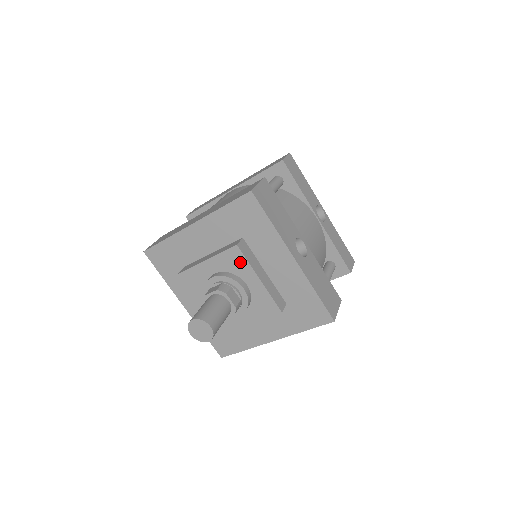
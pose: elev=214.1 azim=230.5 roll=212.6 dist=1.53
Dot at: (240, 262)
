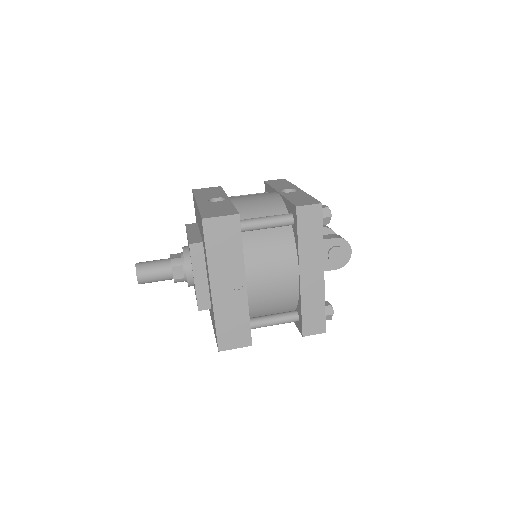
Dot at: occluded
